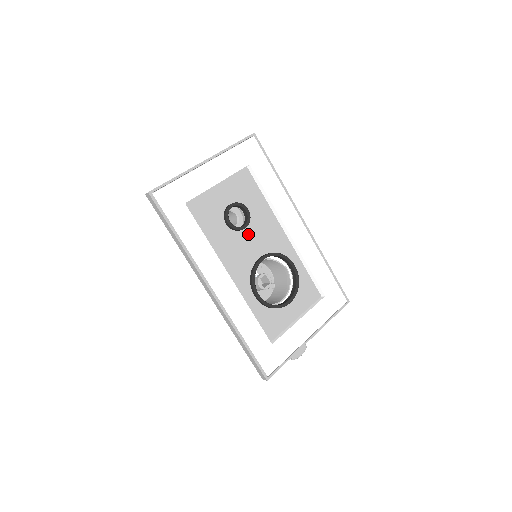
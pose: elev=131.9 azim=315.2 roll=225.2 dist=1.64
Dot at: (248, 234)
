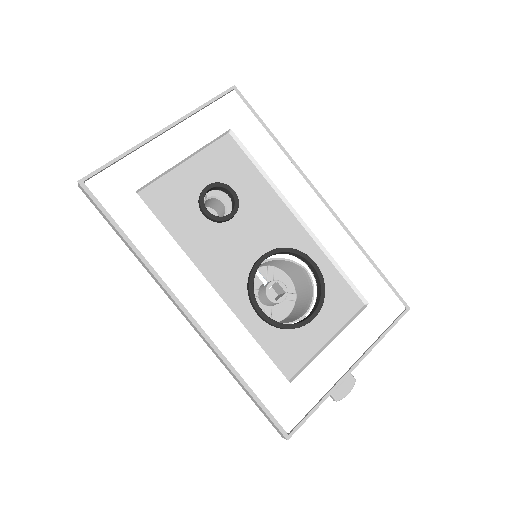
Dot at: (239, 226)
